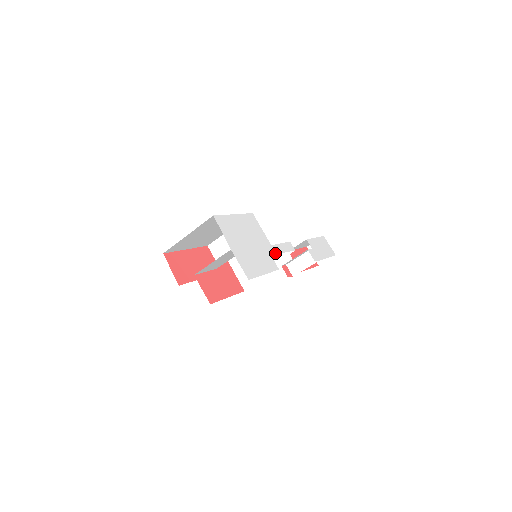
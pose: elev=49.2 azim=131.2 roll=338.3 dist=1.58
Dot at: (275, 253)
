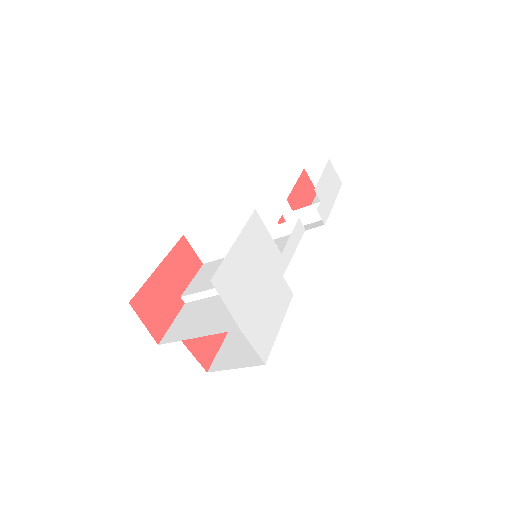
Dot at: (287, 265)
